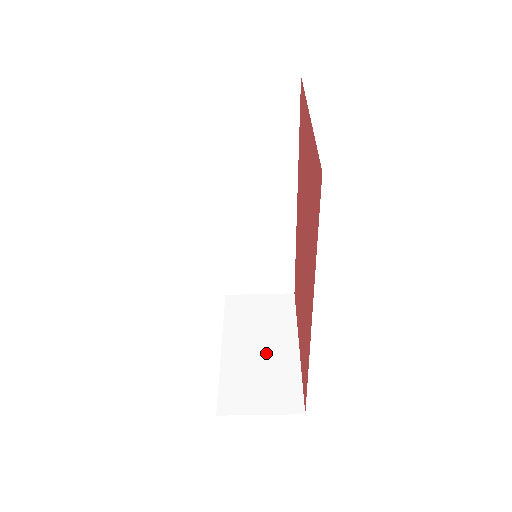
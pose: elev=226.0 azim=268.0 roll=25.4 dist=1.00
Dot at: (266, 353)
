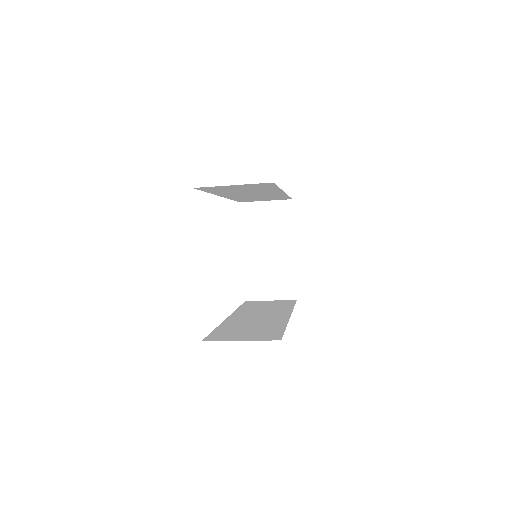
Dot at: (272, 256)
